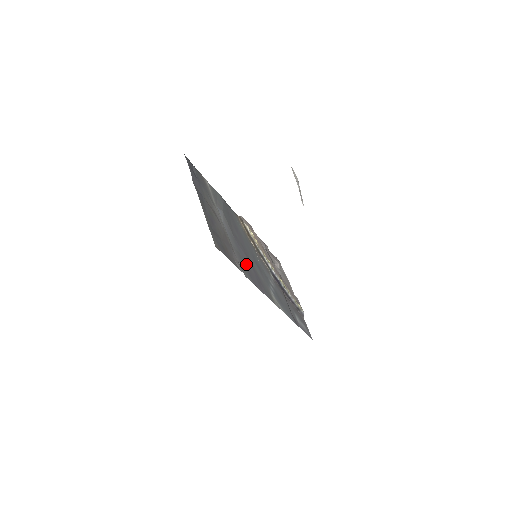
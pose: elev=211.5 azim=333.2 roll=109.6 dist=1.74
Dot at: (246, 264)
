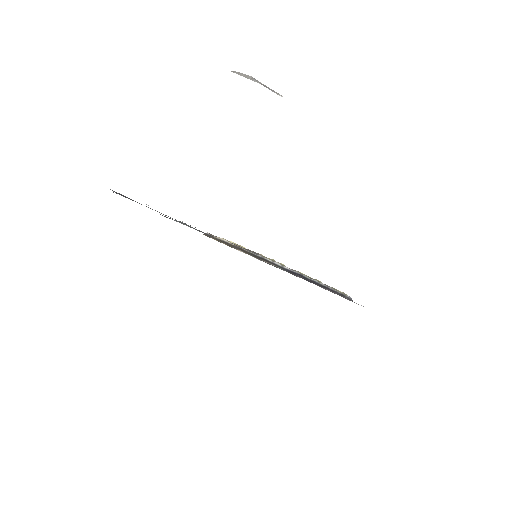
Dot at: occluded
